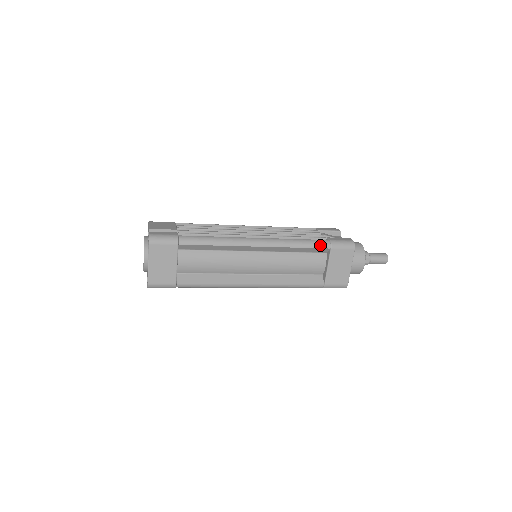
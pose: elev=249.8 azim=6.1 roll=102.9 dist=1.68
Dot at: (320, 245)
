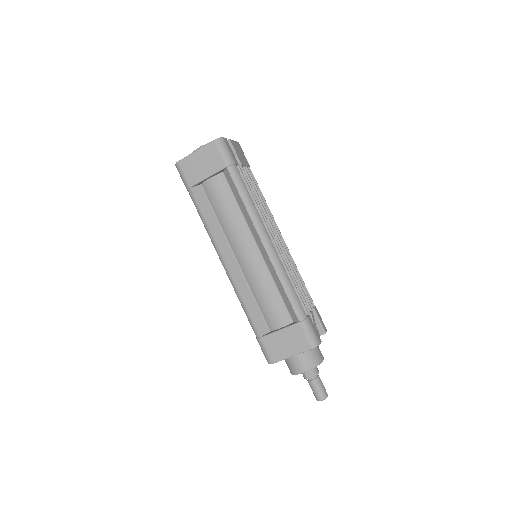
Dot at: (297, 308)
